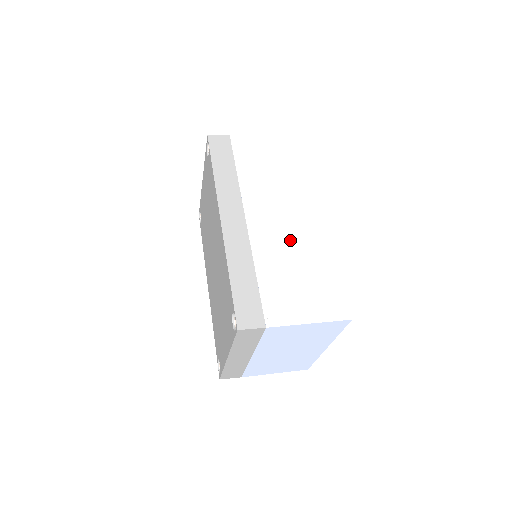
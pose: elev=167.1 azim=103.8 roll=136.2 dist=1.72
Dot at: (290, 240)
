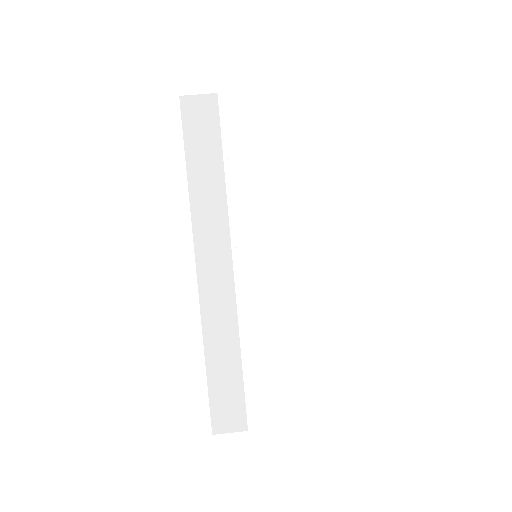
Dot at: (295, 301)
